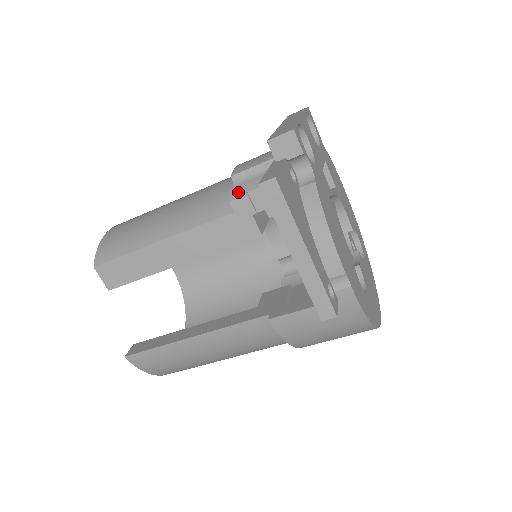
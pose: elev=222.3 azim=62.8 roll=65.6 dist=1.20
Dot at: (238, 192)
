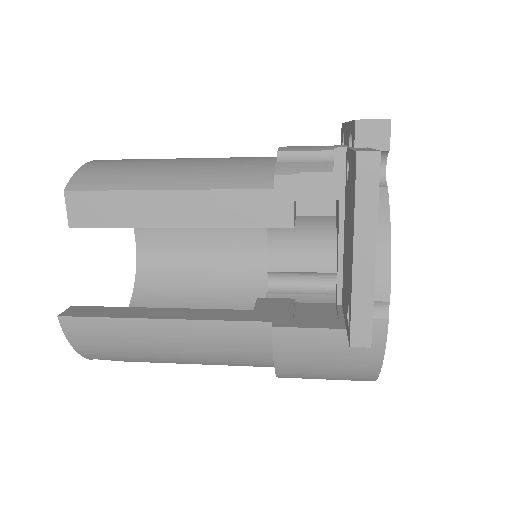
Dot at: (288, 168)
